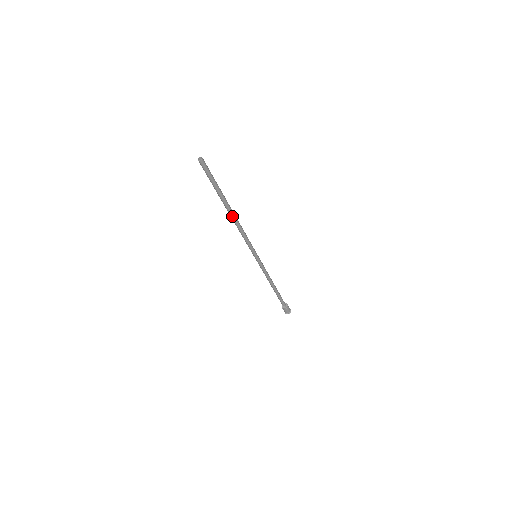
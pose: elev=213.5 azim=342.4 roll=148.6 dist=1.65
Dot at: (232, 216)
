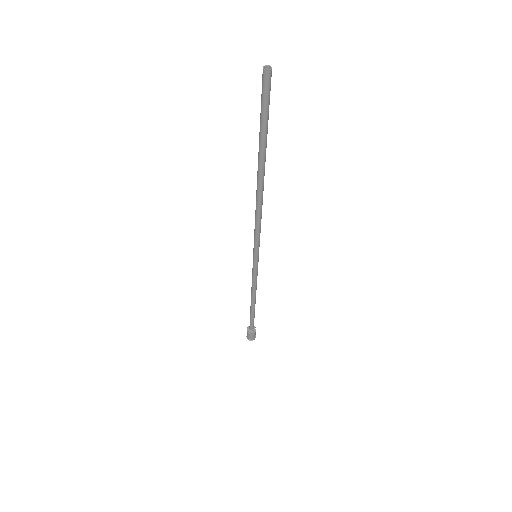
Dot at: (263, 186)
